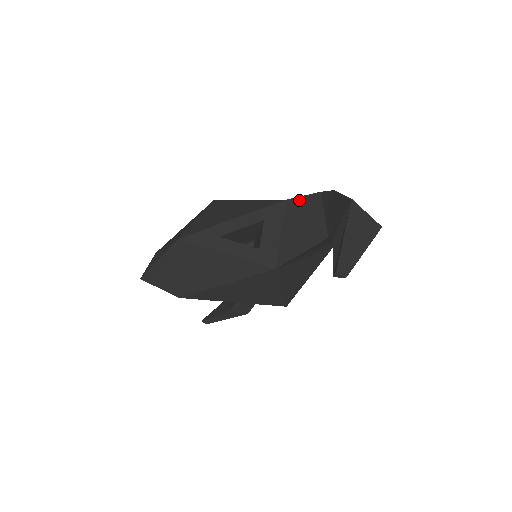
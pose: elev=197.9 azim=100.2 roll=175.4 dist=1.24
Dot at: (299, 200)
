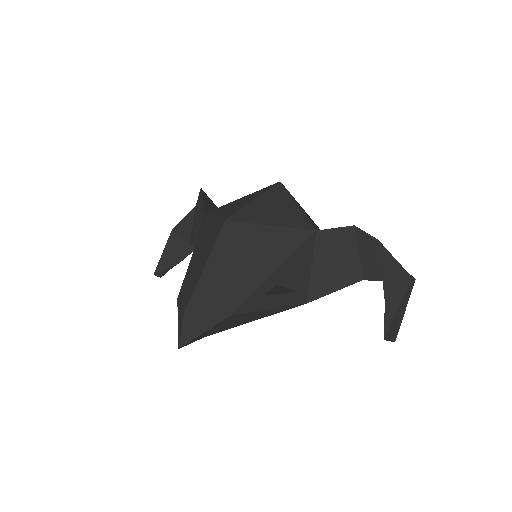
Dot at: (332, 233)
